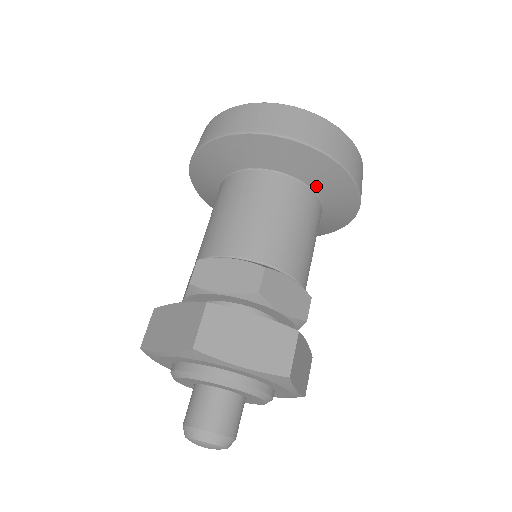
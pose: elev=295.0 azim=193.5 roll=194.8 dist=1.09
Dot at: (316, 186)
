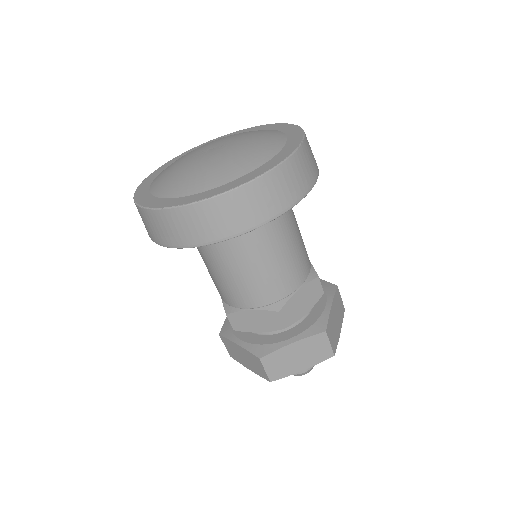
Dot at: occluded
